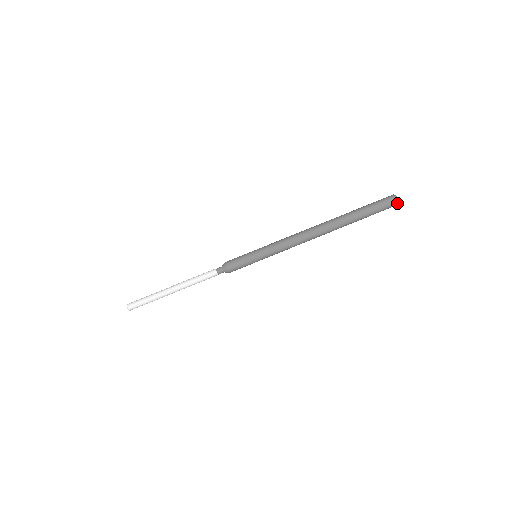
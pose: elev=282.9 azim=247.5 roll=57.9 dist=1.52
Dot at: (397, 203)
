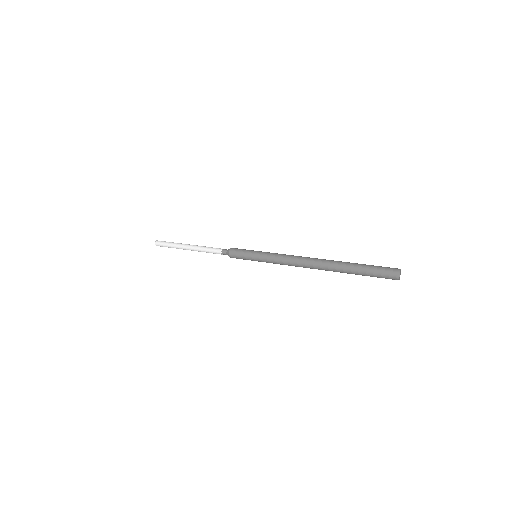
Dot at: (398, 273)
